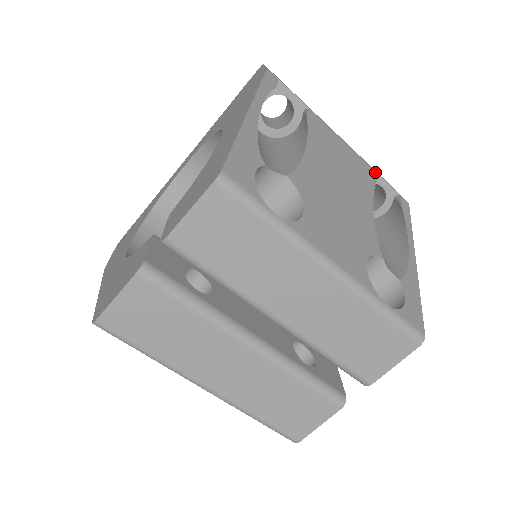
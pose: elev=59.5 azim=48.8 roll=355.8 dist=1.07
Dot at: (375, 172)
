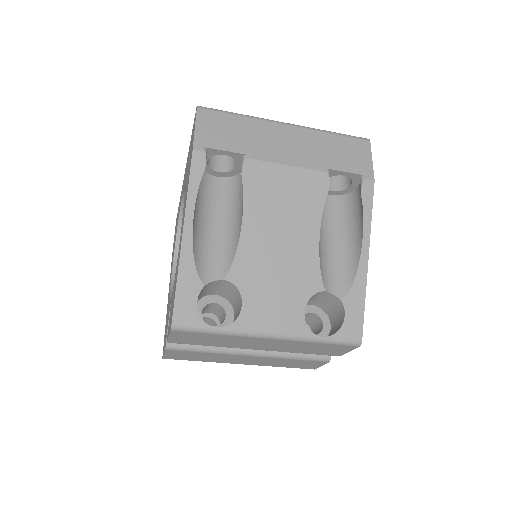
Dot at: (331, 170)
